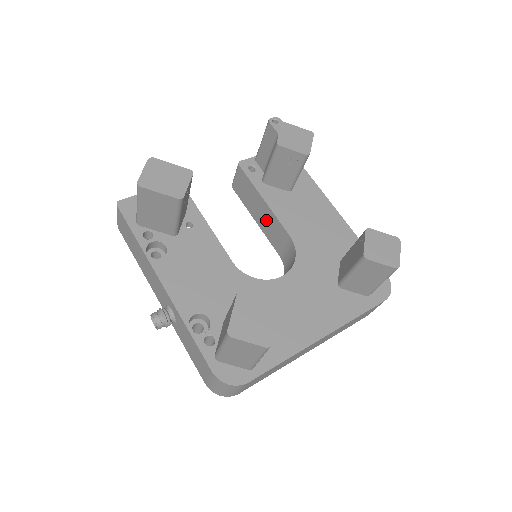
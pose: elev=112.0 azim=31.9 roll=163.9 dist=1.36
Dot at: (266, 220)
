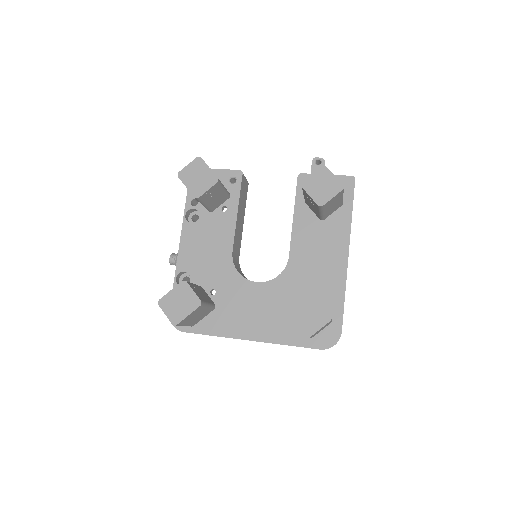
Dot at: occluded
